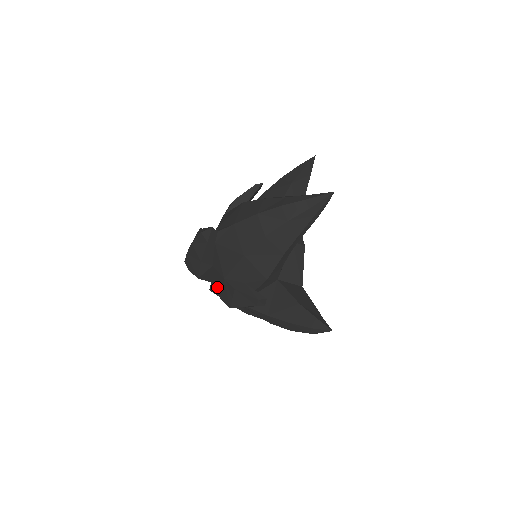
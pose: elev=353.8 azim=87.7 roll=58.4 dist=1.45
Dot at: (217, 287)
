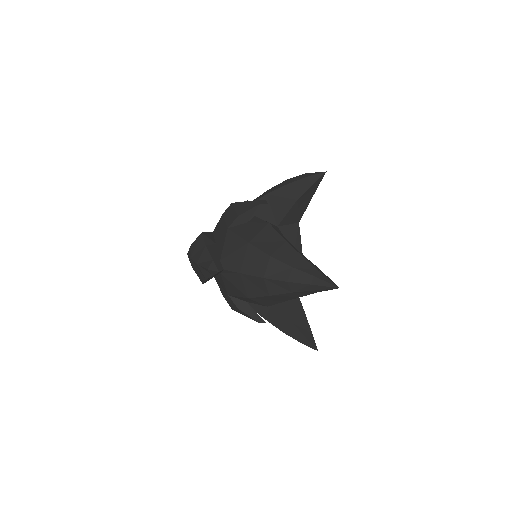
Dot at: (220, 287)
